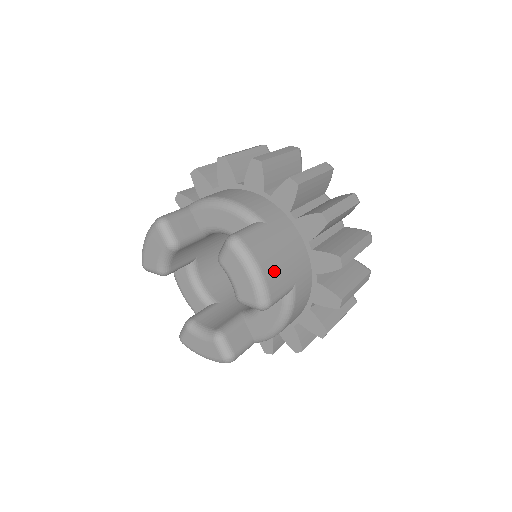
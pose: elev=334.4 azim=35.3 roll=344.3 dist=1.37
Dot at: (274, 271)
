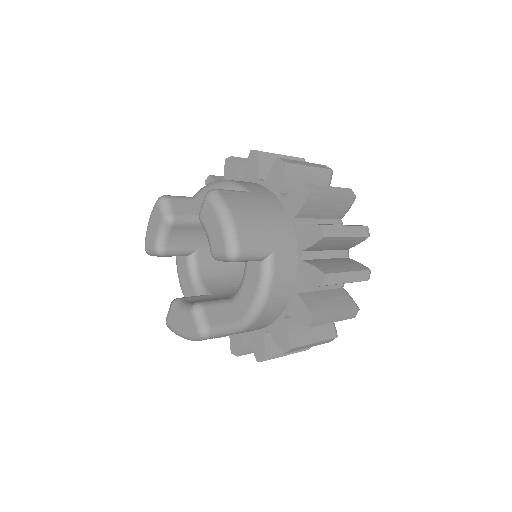
Dot at: (248, 225)
